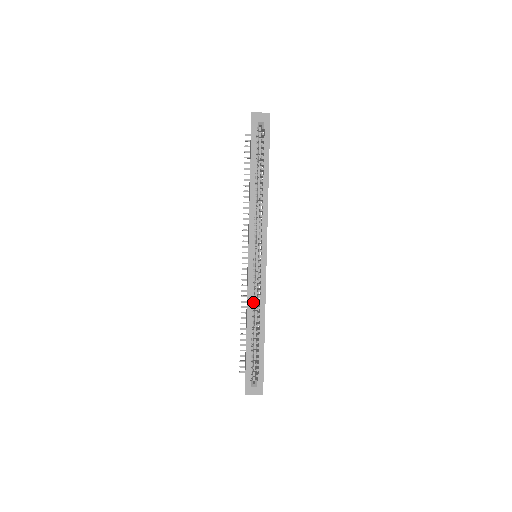
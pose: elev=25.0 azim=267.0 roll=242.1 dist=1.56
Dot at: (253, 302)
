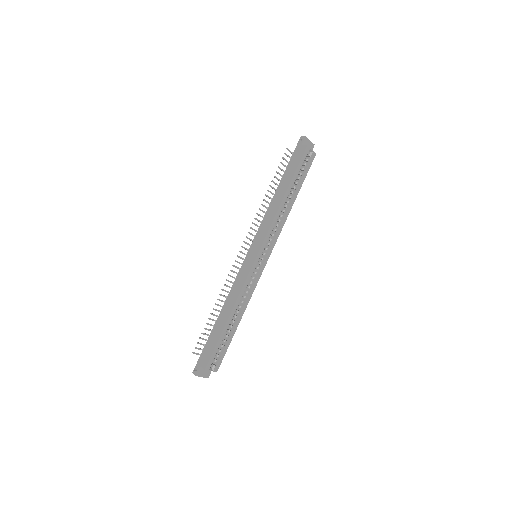
Dot at: (242, 296)
